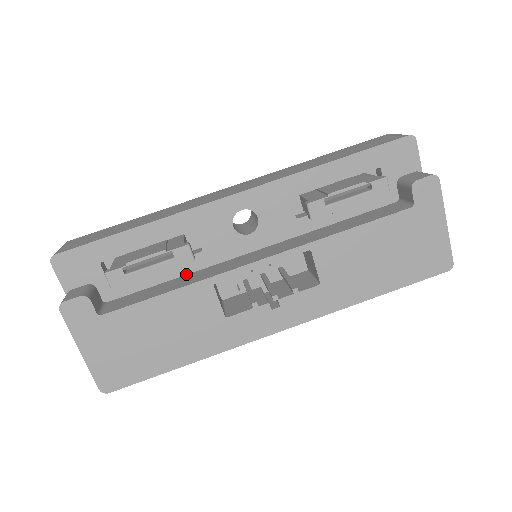
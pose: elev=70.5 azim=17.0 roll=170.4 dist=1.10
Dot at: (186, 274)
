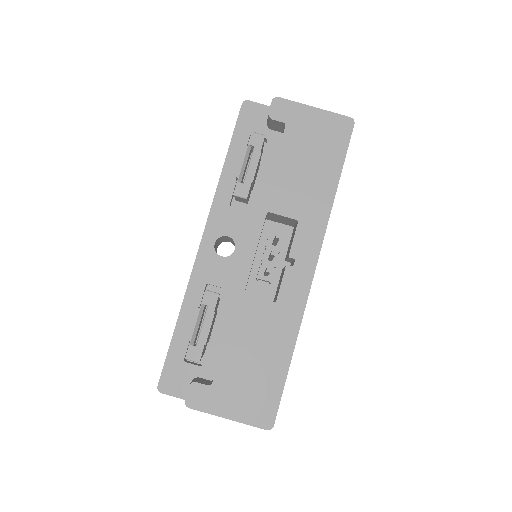
Dot at: occluded
